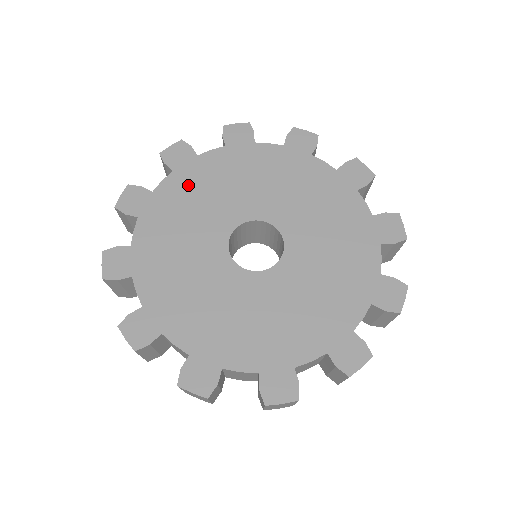
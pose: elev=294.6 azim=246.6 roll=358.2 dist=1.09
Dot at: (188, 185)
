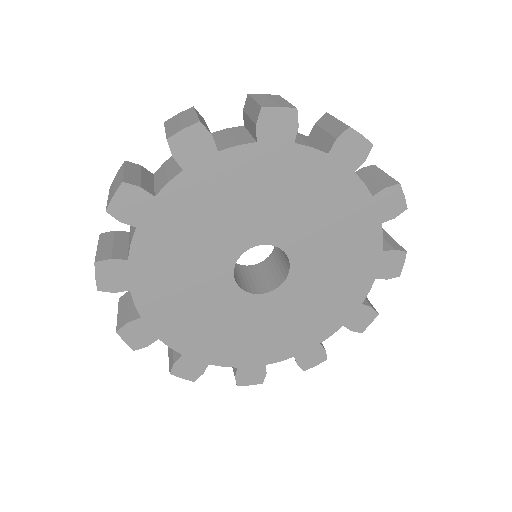
Dot at: (157, 287)
